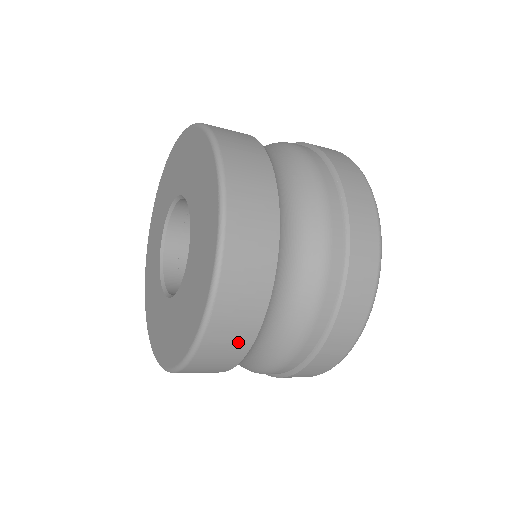
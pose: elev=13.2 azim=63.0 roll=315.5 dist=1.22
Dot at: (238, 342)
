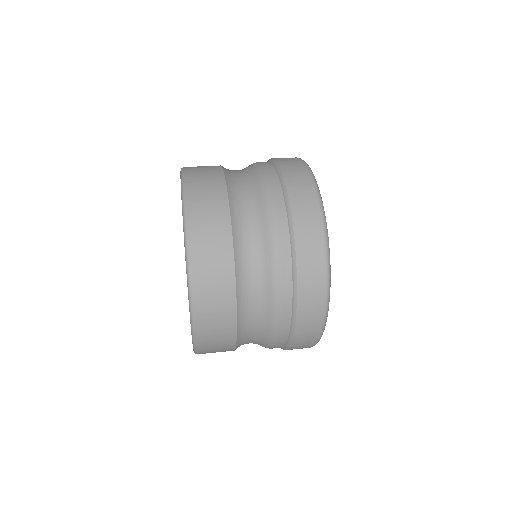
Dot at: occluded
